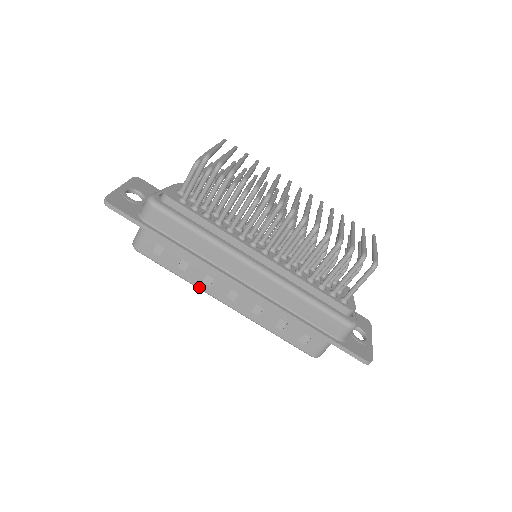
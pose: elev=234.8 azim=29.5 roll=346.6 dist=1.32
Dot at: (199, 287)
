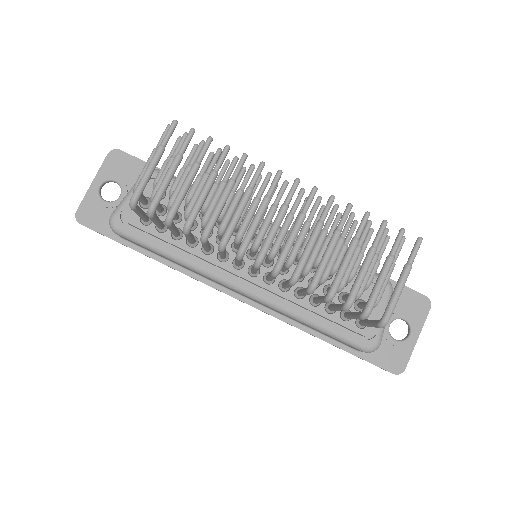
Dot at: occluded
